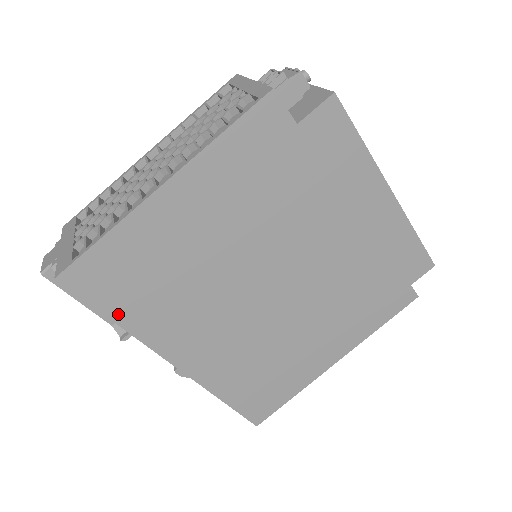
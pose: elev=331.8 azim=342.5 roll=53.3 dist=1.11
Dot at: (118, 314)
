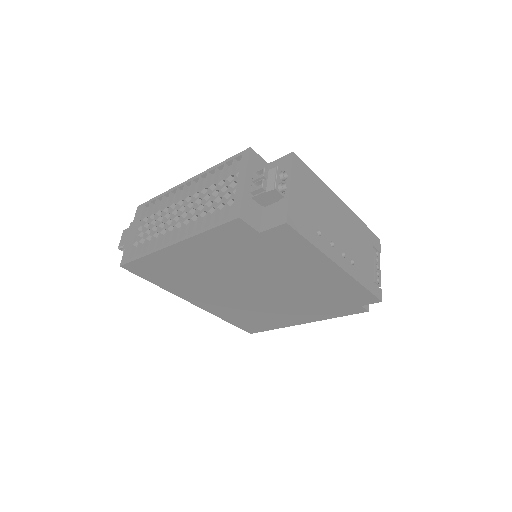
Dot at: (157, 282)
